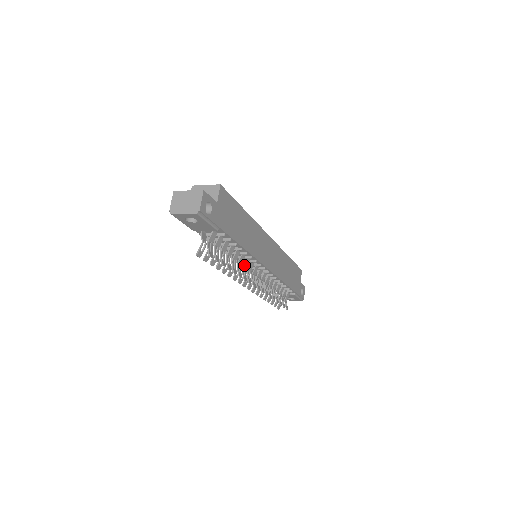
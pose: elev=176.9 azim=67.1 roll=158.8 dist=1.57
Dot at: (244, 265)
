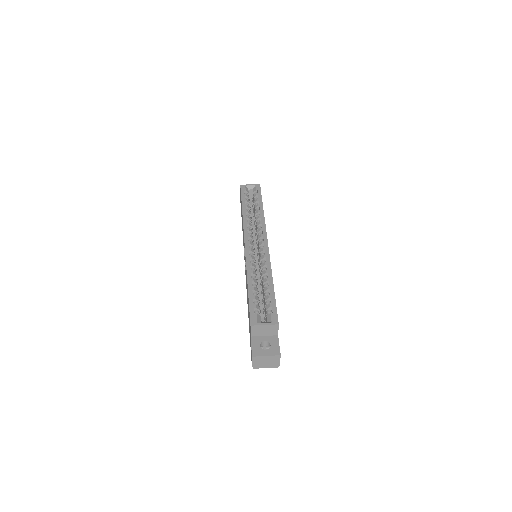
Dot at: occluded
